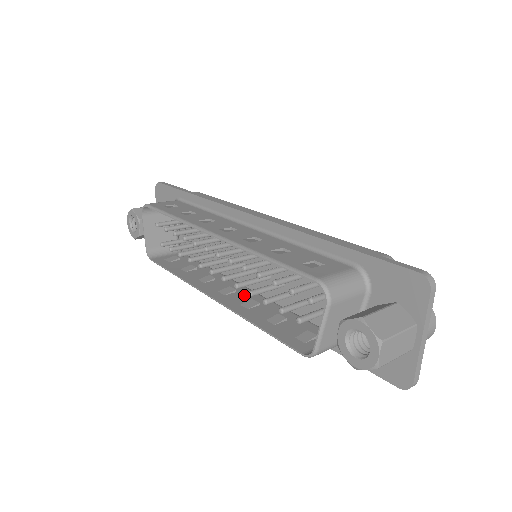
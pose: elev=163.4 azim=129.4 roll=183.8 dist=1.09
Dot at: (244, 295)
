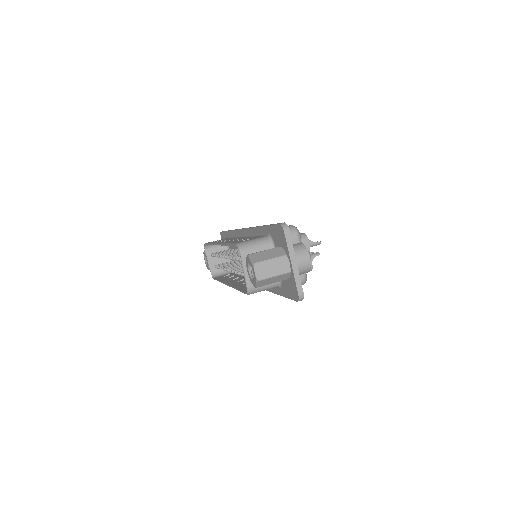
Dot at: occluded
